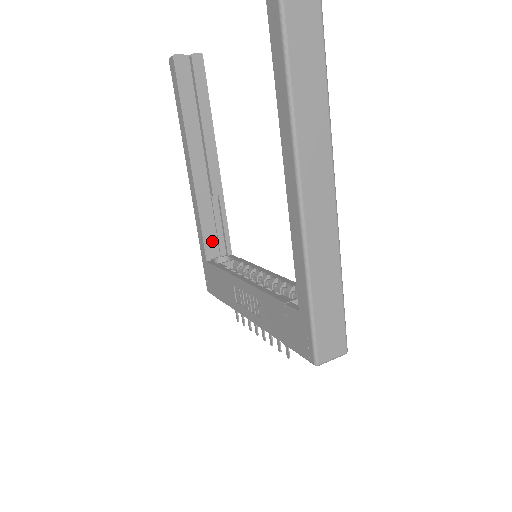
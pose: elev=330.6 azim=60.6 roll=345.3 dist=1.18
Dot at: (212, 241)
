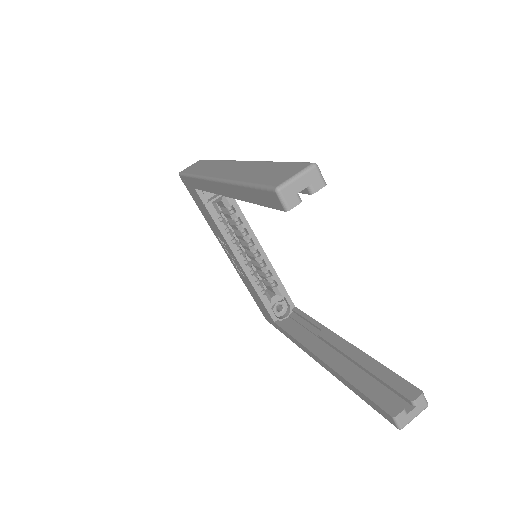
Dot at: occluded
